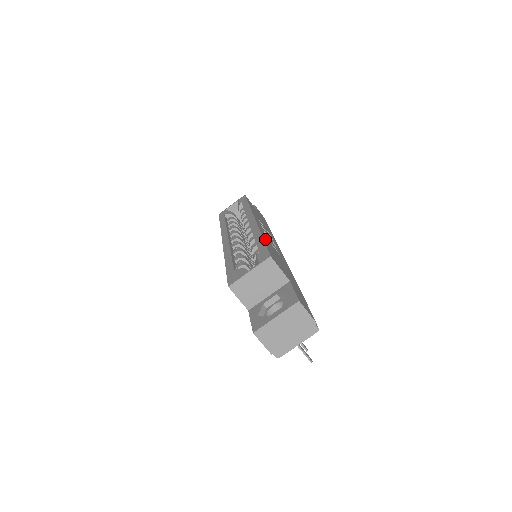
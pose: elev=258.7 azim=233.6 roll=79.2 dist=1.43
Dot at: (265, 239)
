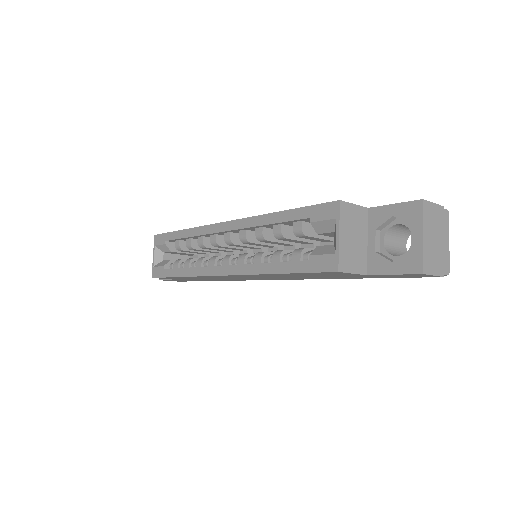
Dot at: occluded
